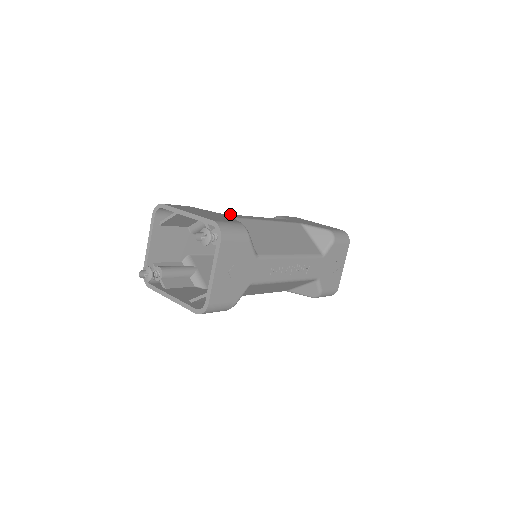
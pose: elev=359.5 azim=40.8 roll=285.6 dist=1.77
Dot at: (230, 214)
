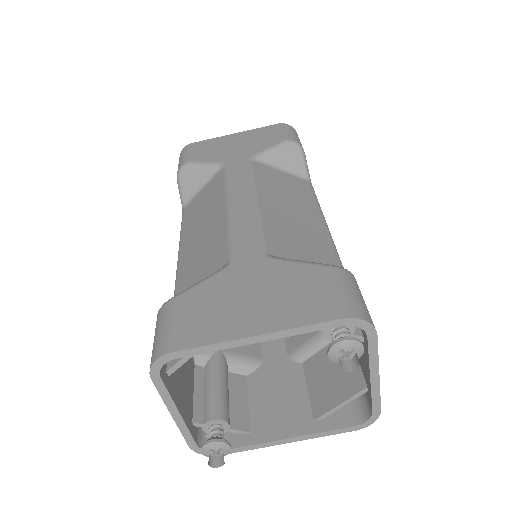
Dot at: (232, 248)
